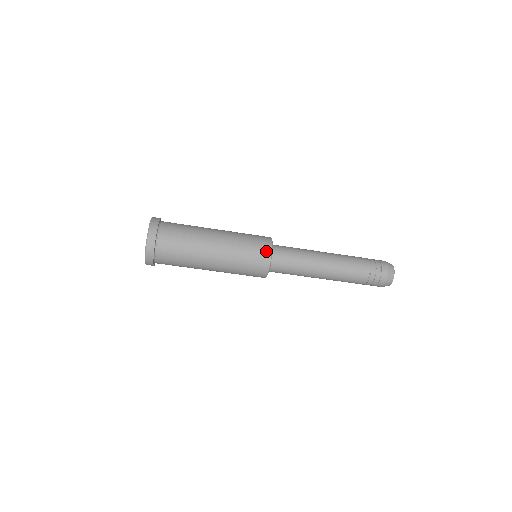
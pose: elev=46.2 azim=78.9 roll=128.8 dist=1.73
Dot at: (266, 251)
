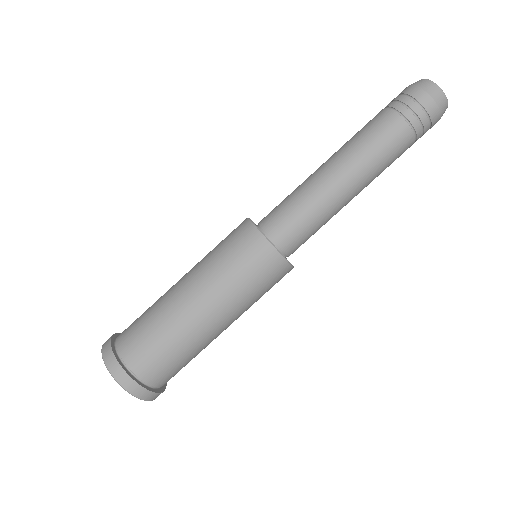
Dot at: (264, 251)
